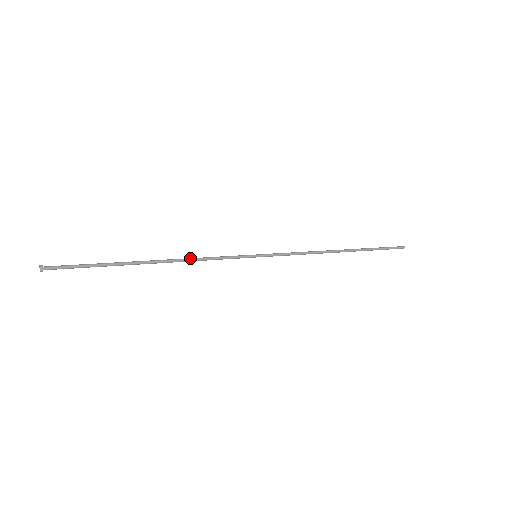
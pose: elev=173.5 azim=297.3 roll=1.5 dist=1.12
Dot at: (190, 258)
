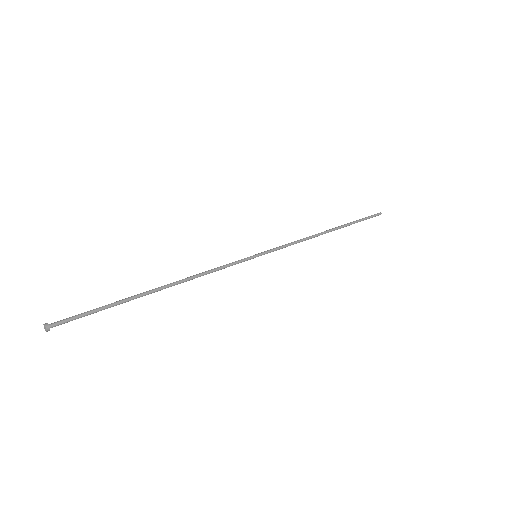
Dot at: (196, 276)
